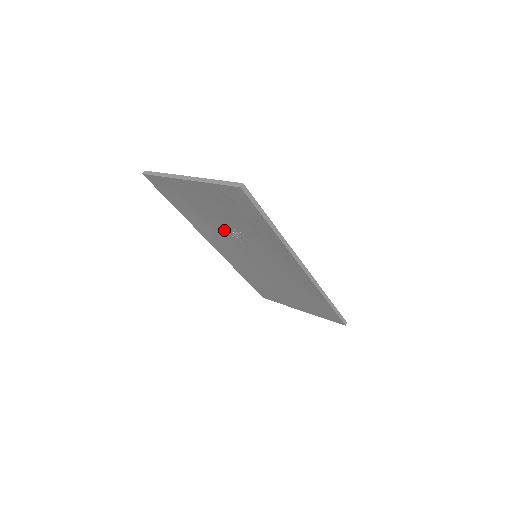
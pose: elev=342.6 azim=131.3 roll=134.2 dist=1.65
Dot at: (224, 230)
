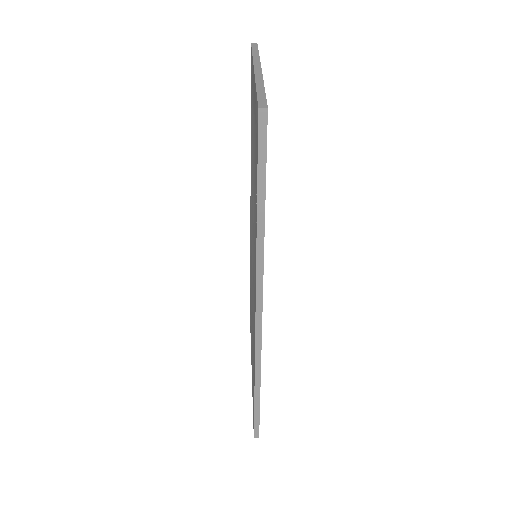
Dot at: occluded
